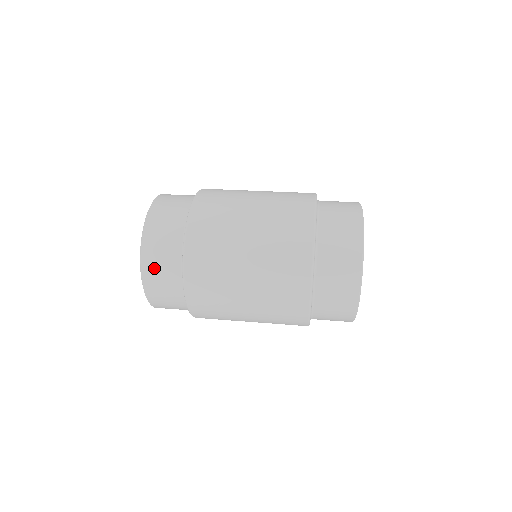
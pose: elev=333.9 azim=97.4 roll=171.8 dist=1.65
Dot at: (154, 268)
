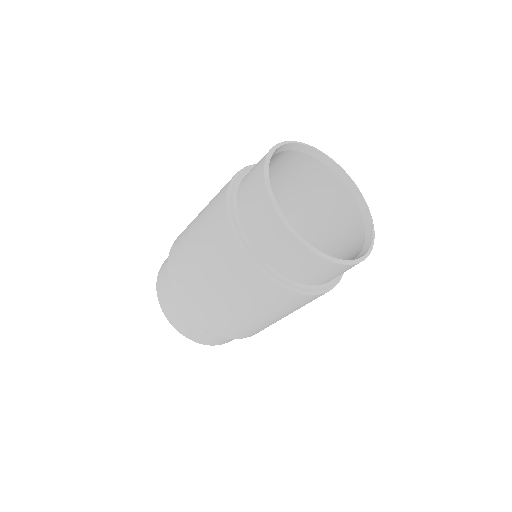
Dot at: occluded
